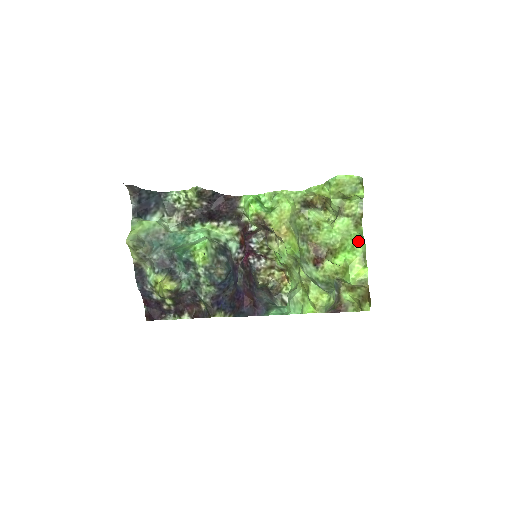
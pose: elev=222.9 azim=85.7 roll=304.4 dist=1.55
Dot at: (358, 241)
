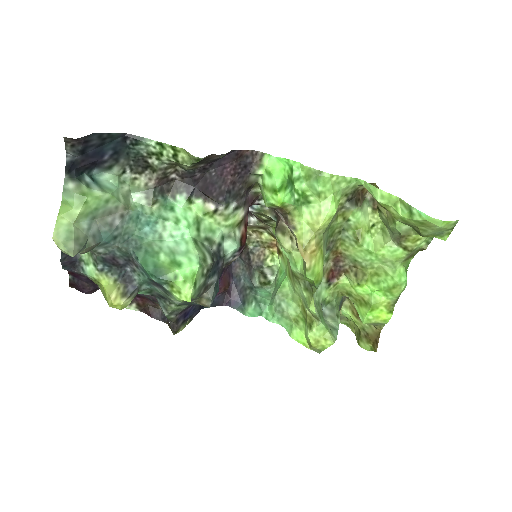
Dot at: (400, 286)
